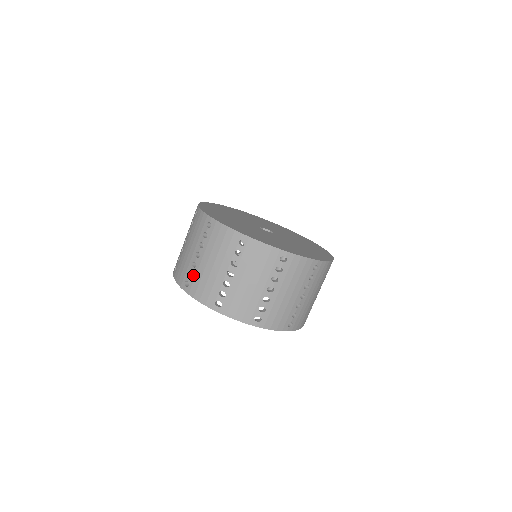
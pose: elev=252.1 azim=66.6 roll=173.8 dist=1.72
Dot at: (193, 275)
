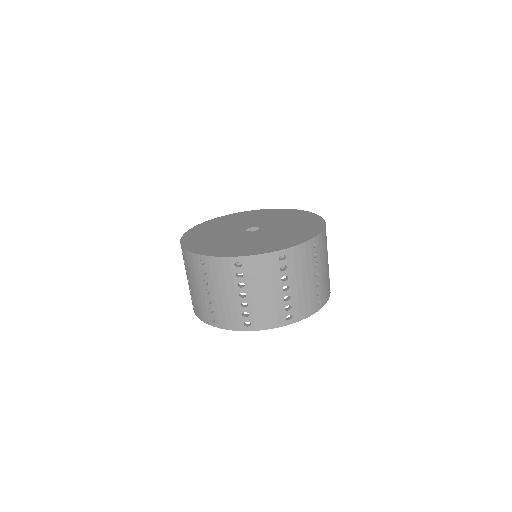
Dot at: (250, 313)
